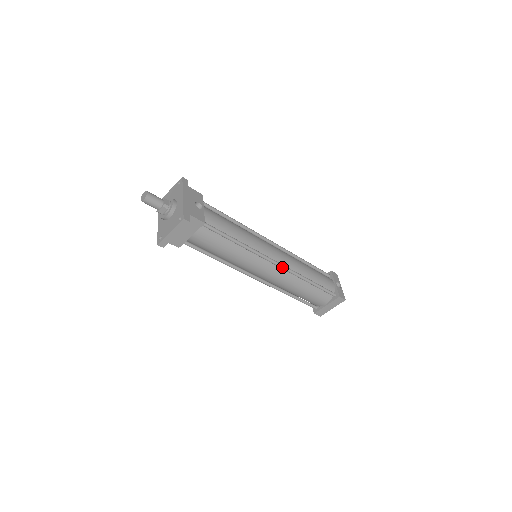
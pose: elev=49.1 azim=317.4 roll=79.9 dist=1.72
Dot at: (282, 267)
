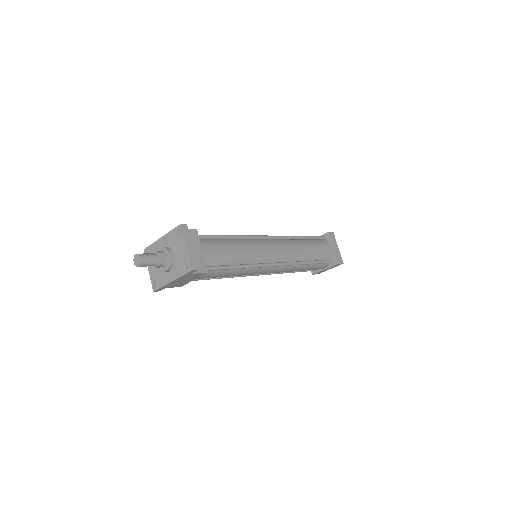
Dot at: (276, 237)
